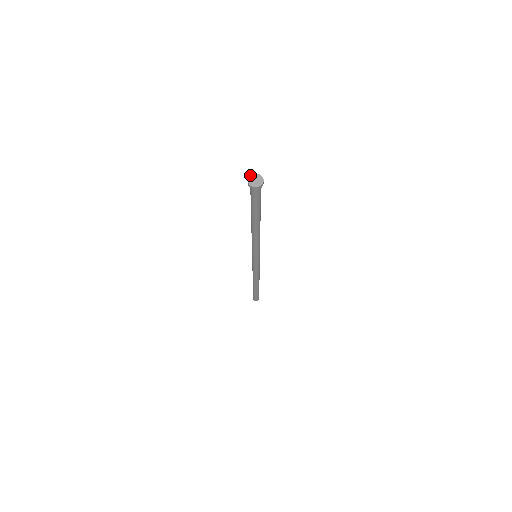
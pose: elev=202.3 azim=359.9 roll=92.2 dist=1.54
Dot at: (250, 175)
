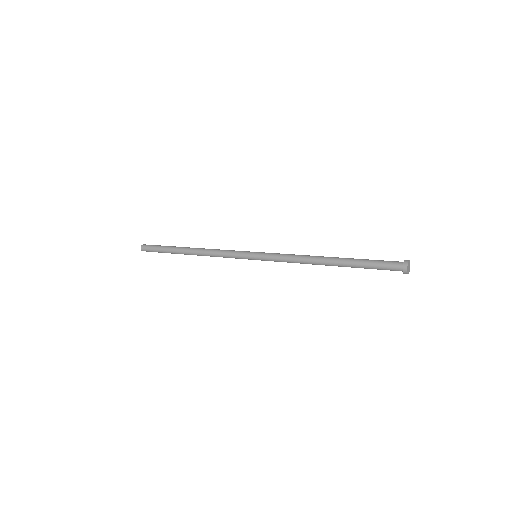
Dot at: (409, 260)
